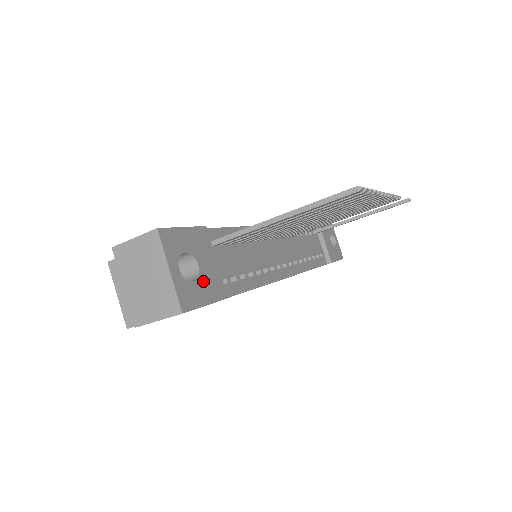
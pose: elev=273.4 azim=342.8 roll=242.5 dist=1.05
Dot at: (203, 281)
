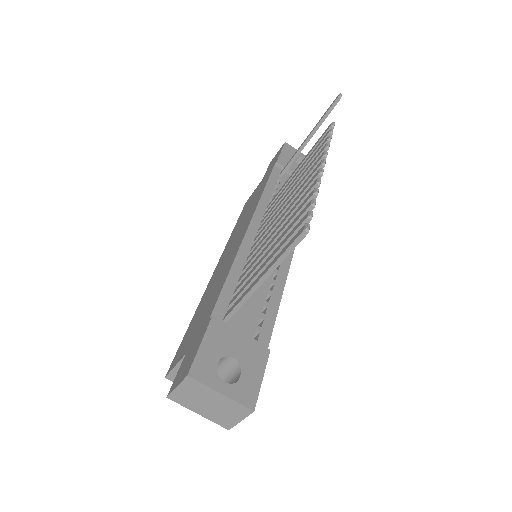
Dot at: (246, 365)
